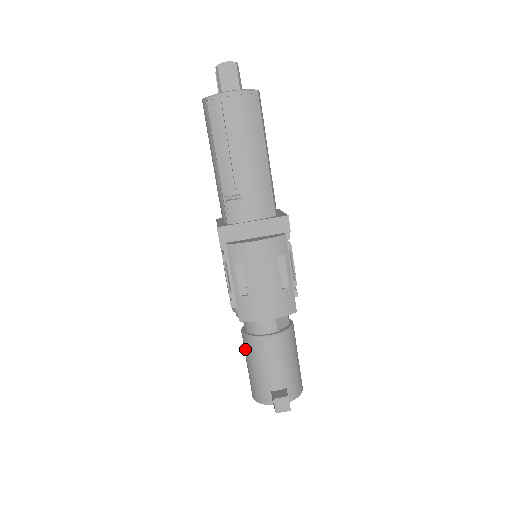
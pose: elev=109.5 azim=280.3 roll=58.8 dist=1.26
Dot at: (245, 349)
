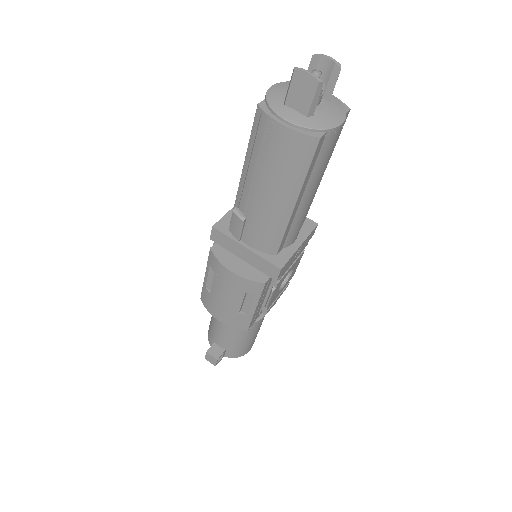
Dot at: occluded
